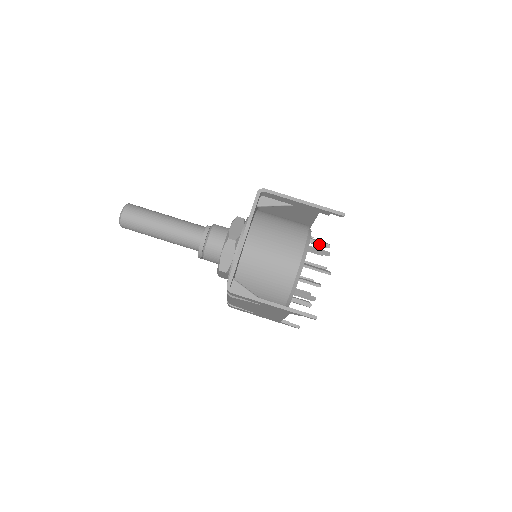
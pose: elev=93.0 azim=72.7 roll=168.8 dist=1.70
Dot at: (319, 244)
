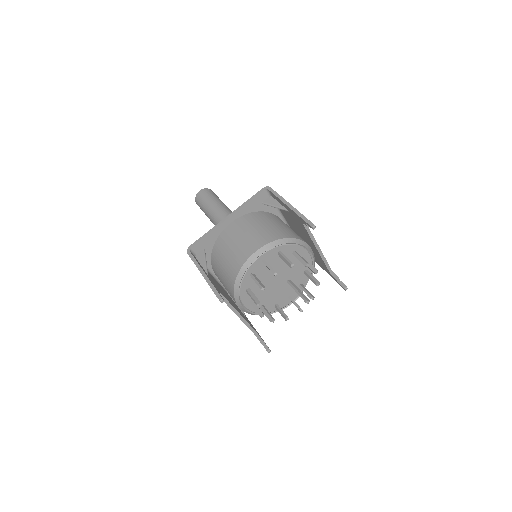
Dot at: (299, 260)
